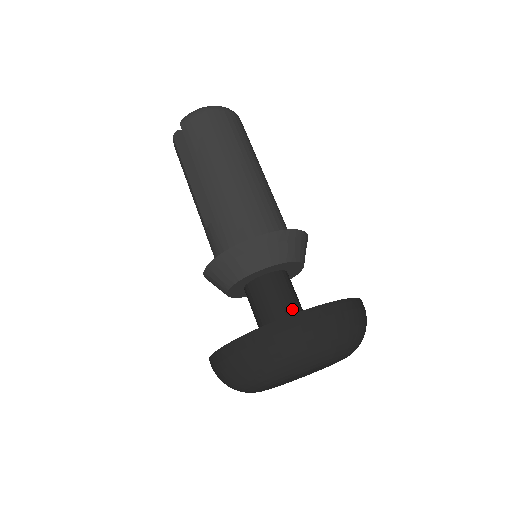
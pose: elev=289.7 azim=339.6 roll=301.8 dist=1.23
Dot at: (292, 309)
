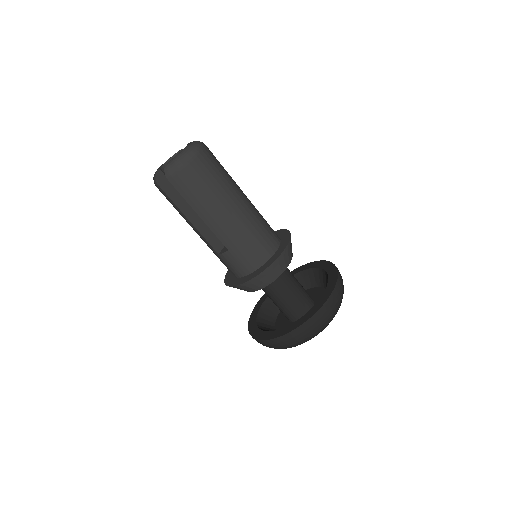
Dot at: (297, 289)
